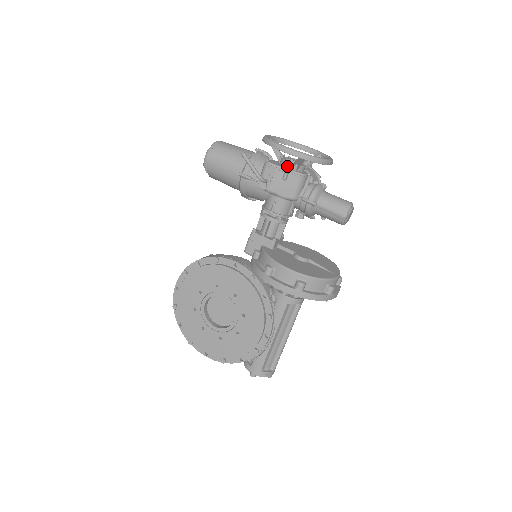
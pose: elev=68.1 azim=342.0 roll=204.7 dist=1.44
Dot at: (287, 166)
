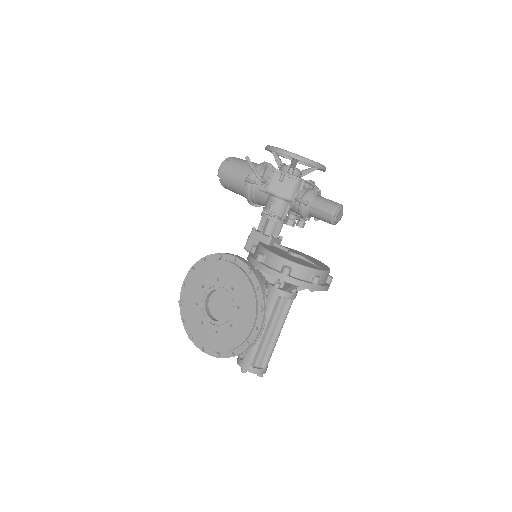
Dot at: (284, 170)
